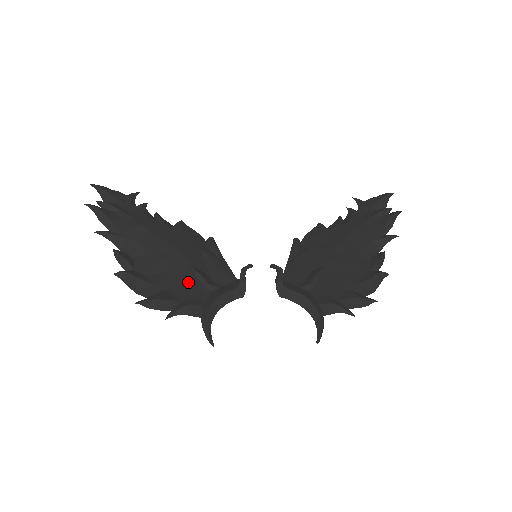
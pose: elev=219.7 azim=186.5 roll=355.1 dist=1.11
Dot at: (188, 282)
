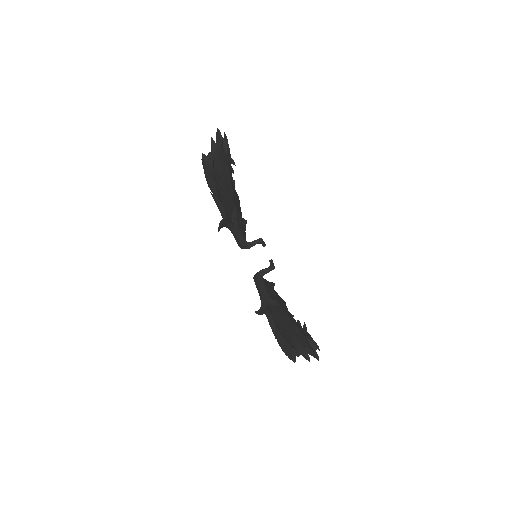
Dot at: (228, 207)
